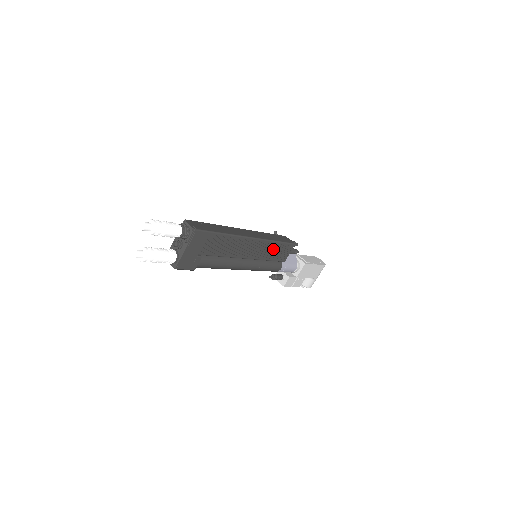
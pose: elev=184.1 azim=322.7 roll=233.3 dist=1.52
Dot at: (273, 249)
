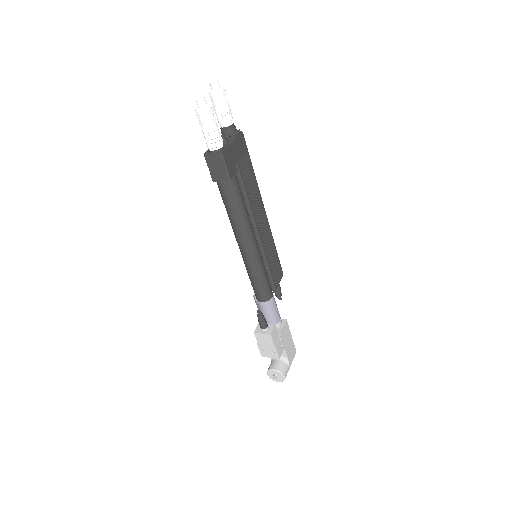
Dot at: (272, 254)
